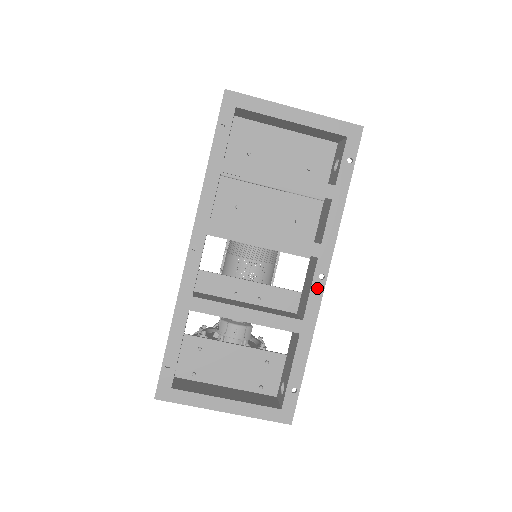
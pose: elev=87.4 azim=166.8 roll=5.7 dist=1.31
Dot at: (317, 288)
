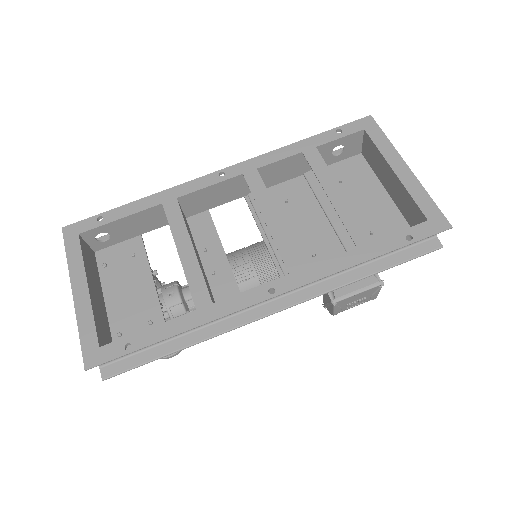
Dot at: (257, 294)
